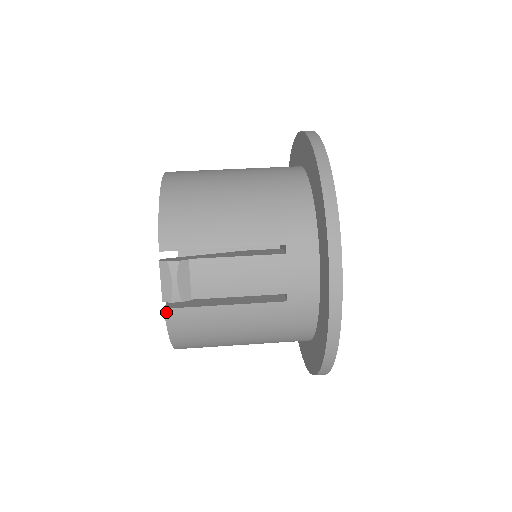
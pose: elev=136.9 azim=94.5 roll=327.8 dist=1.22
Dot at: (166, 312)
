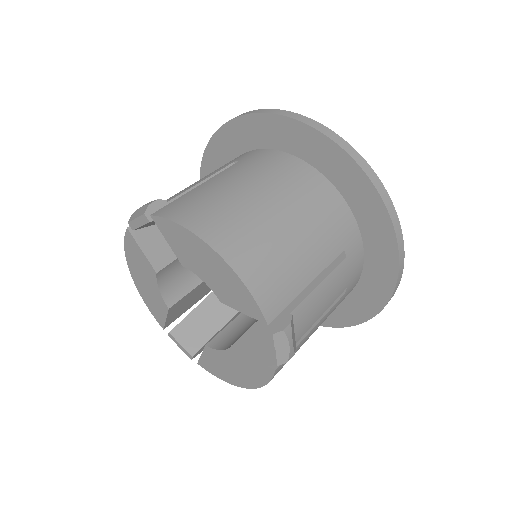
Dot at: (276, 371)
